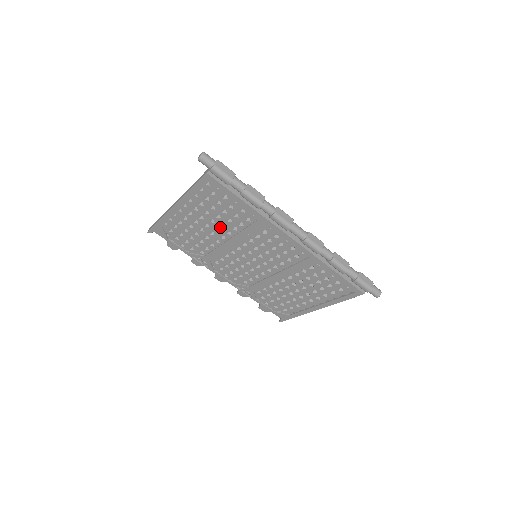
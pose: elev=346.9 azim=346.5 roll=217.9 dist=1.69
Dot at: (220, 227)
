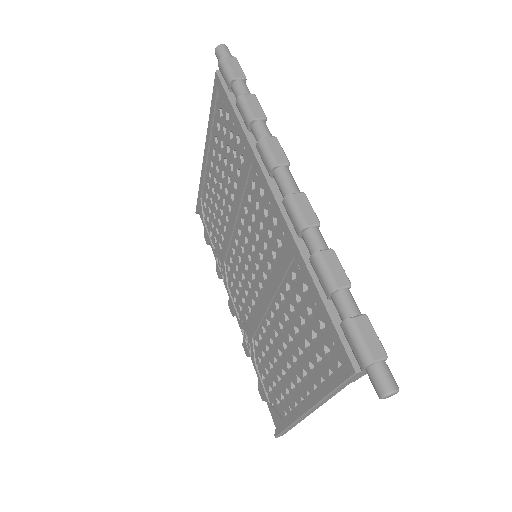
Dot at: (228, 187)
